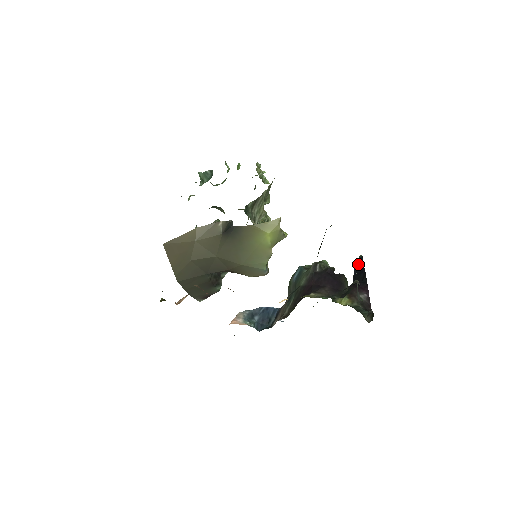
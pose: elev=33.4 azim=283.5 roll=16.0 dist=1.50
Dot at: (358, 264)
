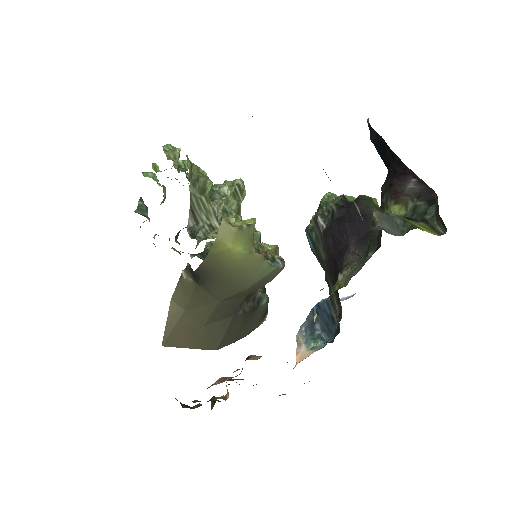
Dot at: (373, 139)
